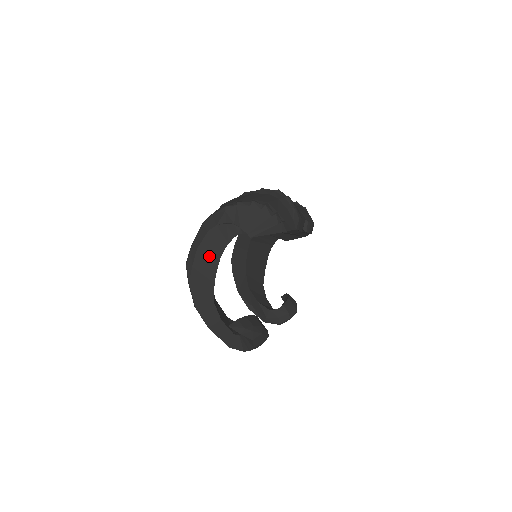
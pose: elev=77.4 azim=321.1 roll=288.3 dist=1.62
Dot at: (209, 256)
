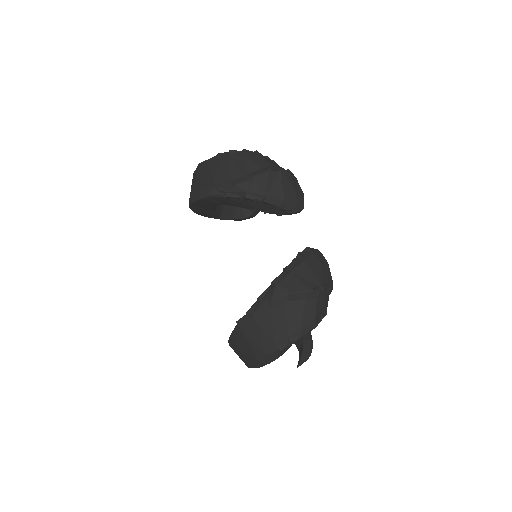
Dot at: occluded
